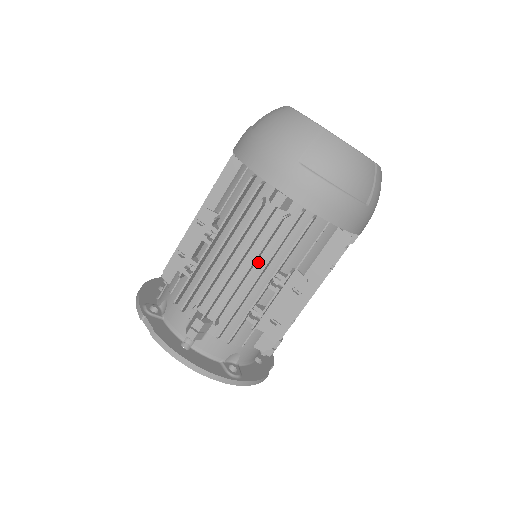
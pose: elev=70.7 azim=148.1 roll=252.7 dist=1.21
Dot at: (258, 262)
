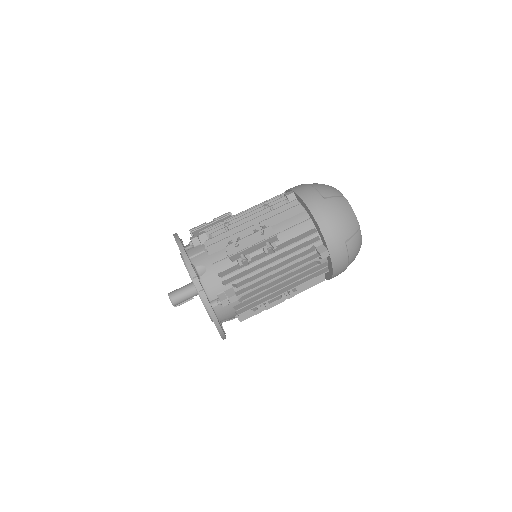
Dot at: (286, 277)
